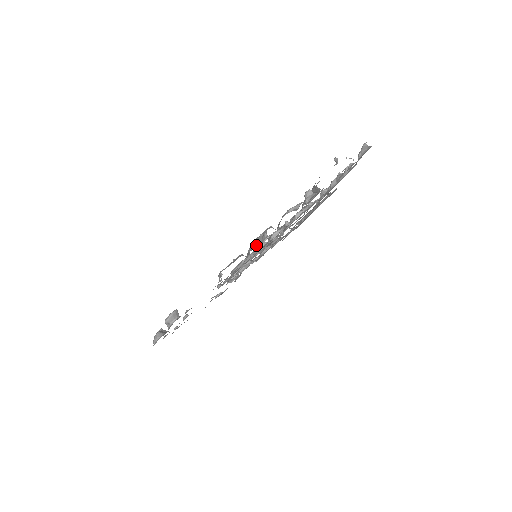
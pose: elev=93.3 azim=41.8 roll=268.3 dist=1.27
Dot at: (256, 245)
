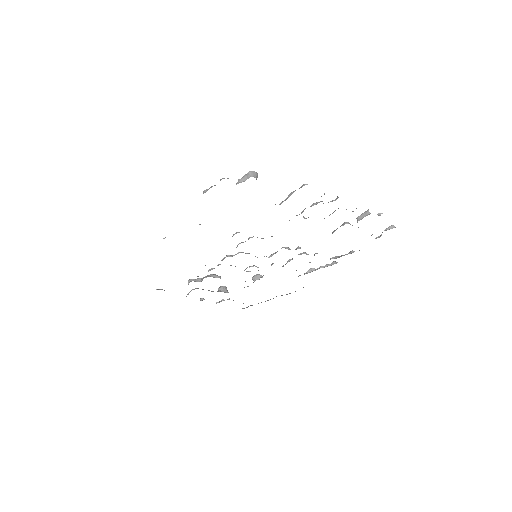
Dot at: occluded
